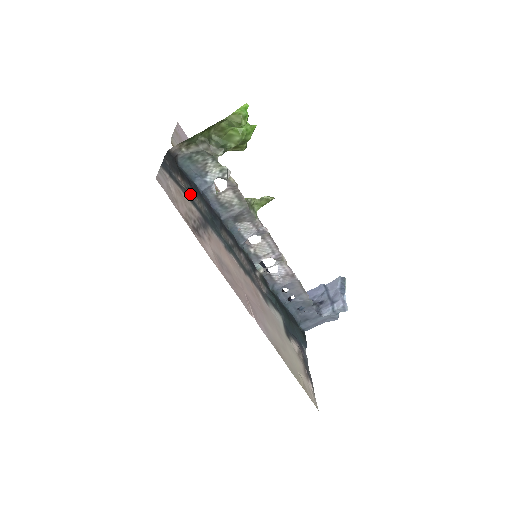
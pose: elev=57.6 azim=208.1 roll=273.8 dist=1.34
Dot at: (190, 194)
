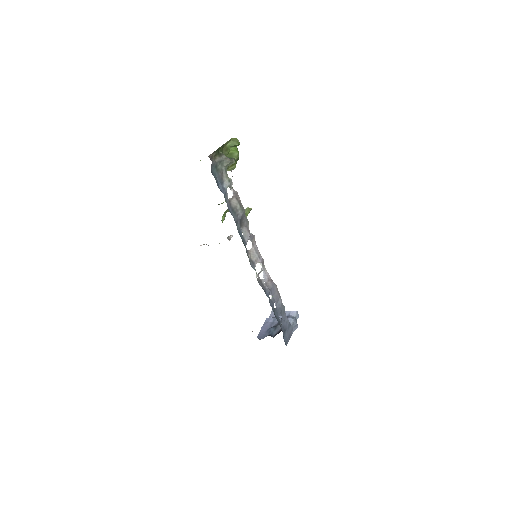
Dot at: occluded
